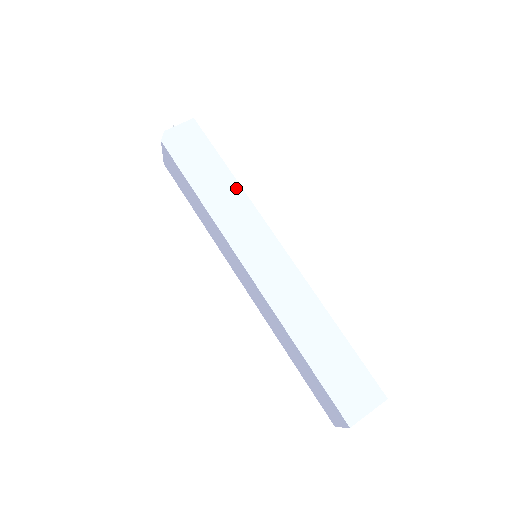
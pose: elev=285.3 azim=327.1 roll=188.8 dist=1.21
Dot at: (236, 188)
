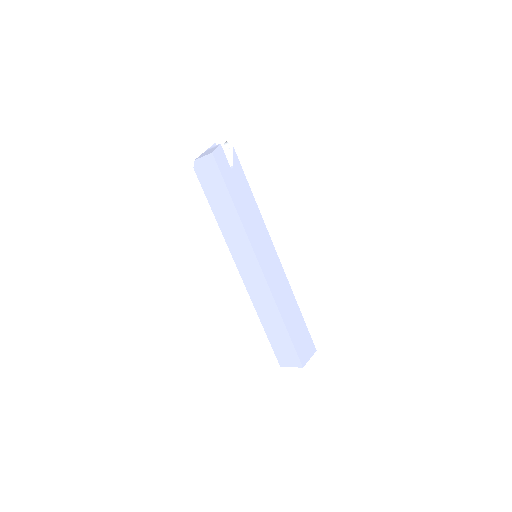
Dot at: (237, 219)
